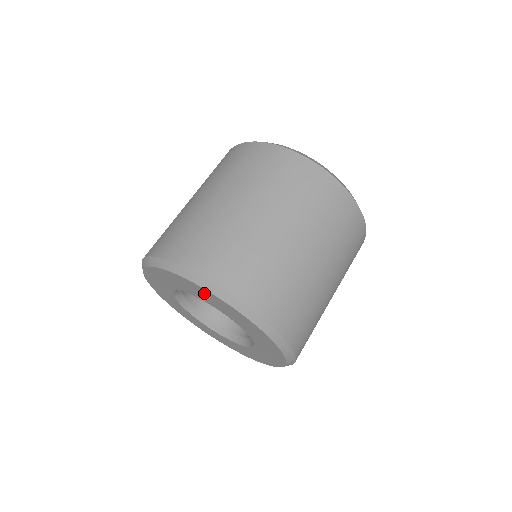
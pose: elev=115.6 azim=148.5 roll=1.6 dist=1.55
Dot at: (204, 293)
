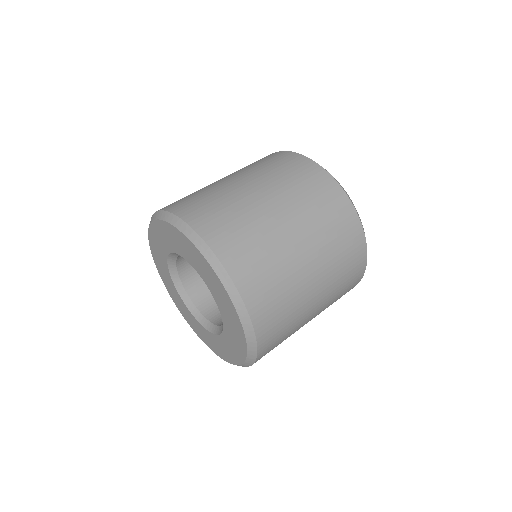
Dot at: (228, 305)
